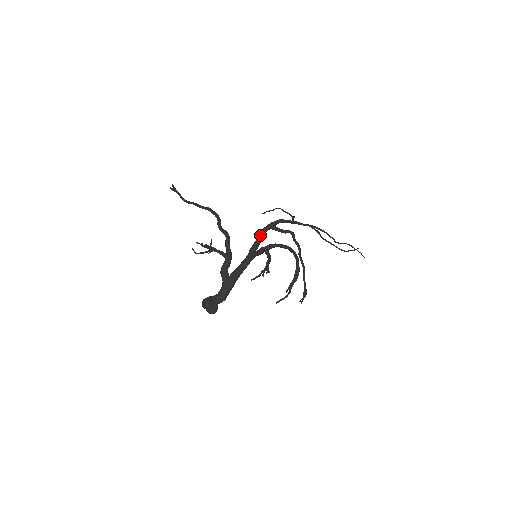
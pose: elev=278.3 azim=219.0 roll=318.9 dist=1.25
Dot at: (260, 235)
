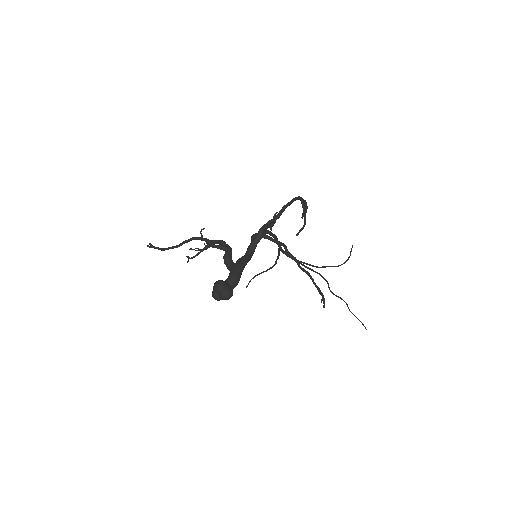
Dot at: (253, 237)
